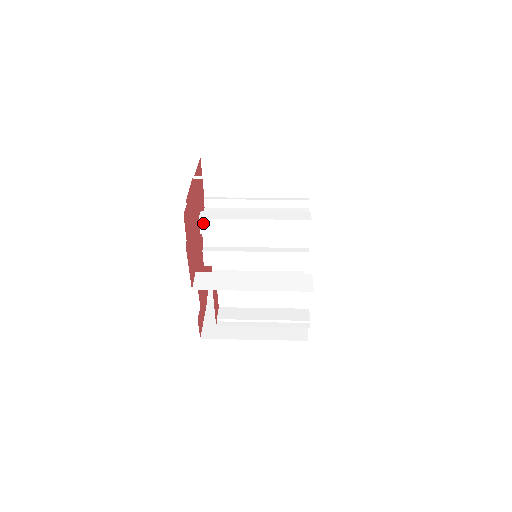
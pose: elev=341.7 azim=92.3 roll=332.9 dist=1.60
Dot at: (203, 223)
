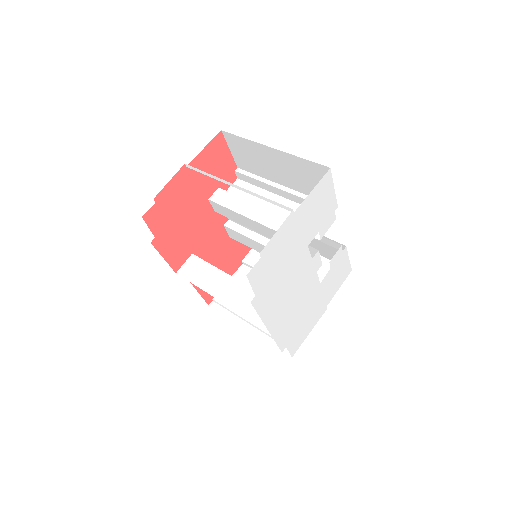
Dot at: (213, 204)
